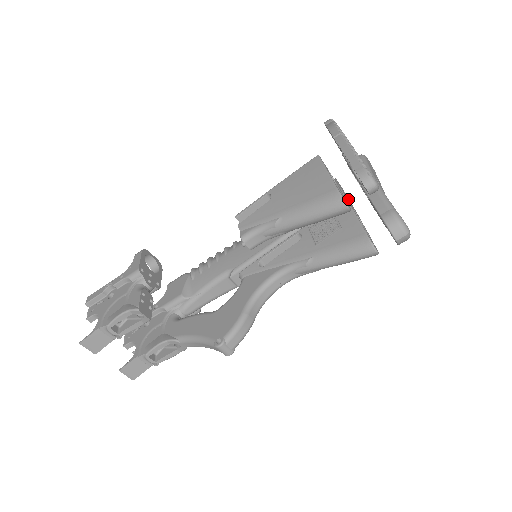
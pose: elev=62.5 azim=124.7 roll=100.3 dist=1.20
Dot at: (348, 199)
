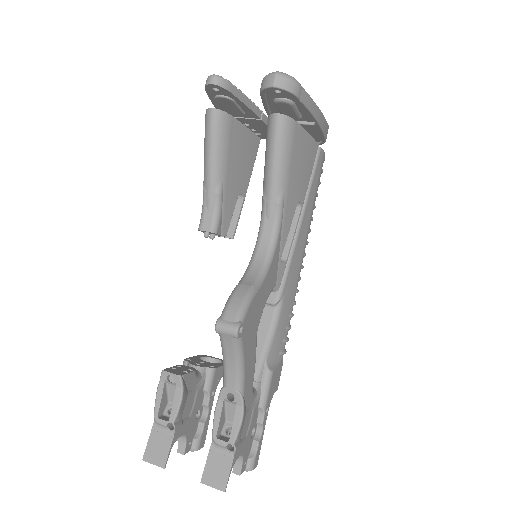
Dot at: occluded
